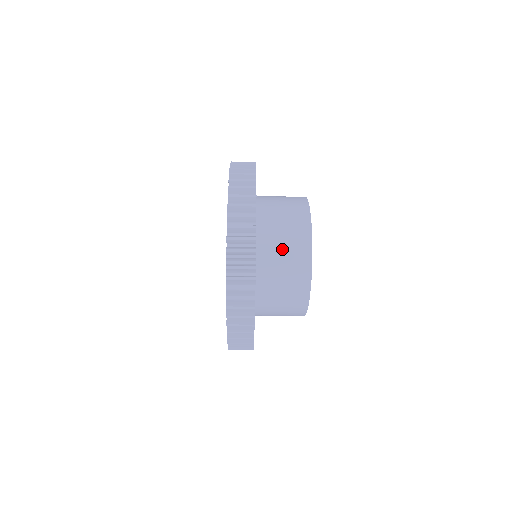
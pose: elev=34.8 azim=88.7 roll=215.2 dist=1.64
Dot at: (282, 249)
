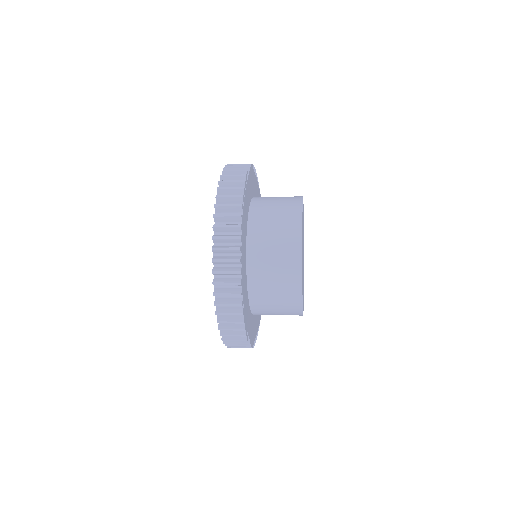
Dot at: (272, 269)
